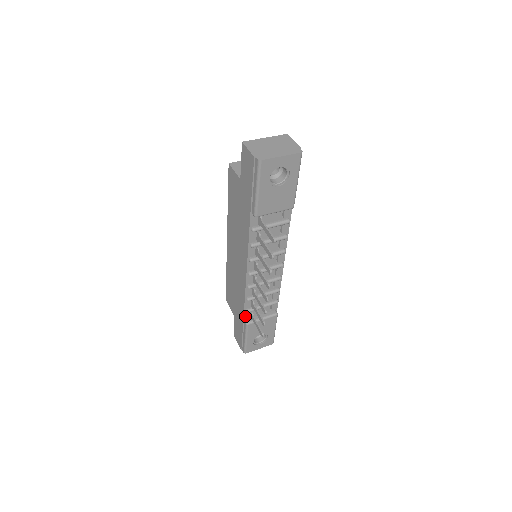
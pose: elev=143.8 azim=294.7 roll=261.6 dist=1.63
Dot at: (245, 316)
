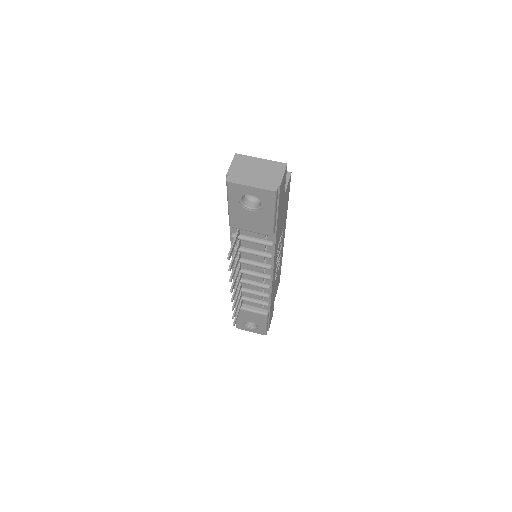
Dot at: occluded
